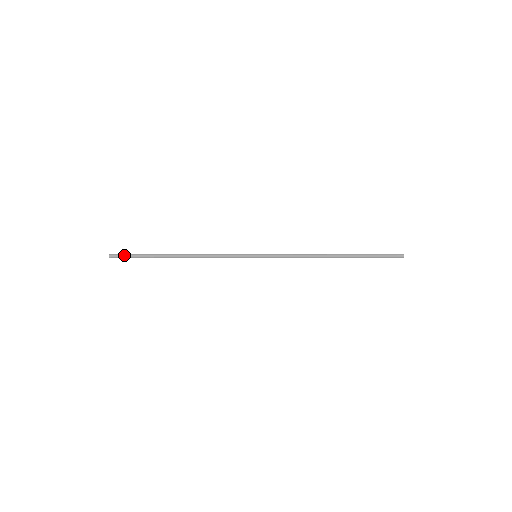
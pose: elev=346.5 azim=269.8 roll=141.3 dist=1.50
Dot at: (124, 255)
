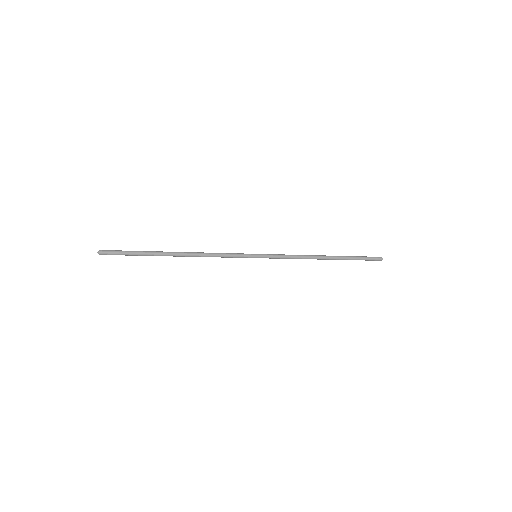
Dot at: (117, 251)
